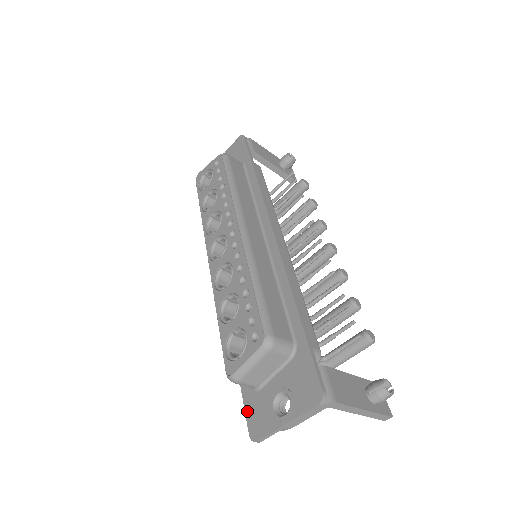
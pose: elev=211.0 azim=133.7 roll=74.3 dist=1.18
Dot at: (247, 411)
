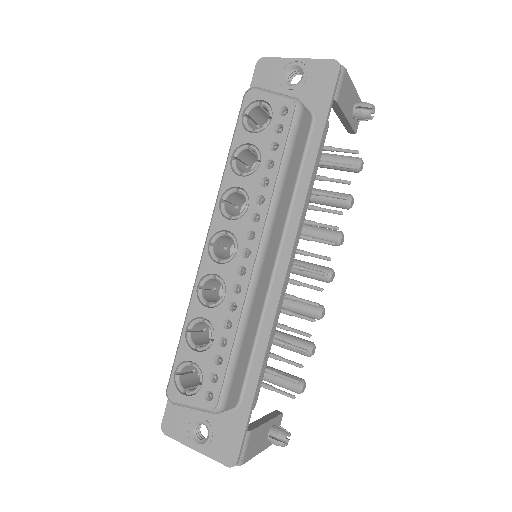
Dot at: (169, 404)
